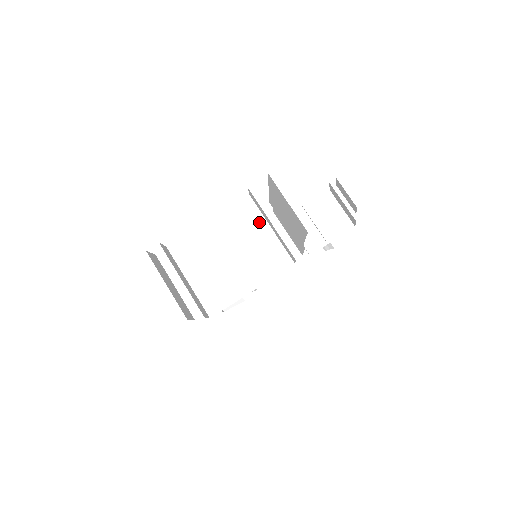
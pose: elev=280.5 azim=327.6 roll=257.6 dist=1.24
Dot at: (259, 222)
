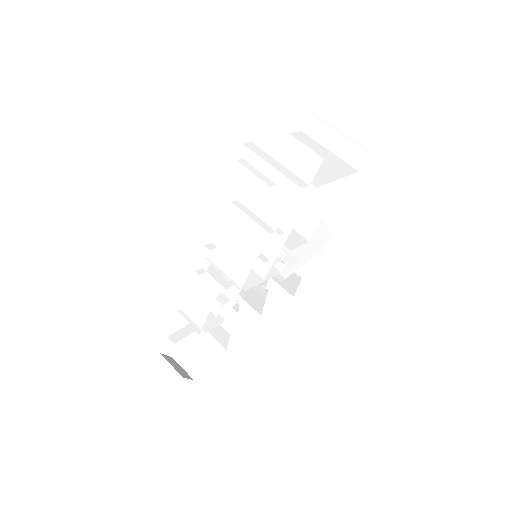
Dot at: (318, 146)
